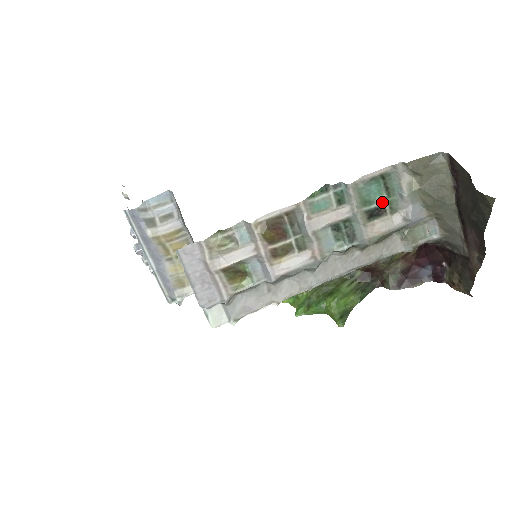
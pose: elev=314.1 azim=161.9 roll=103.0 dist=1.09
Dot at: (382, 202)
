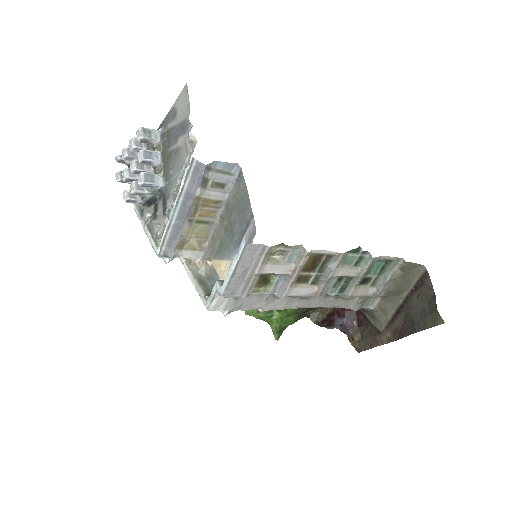
Dot at: (373, 276)
